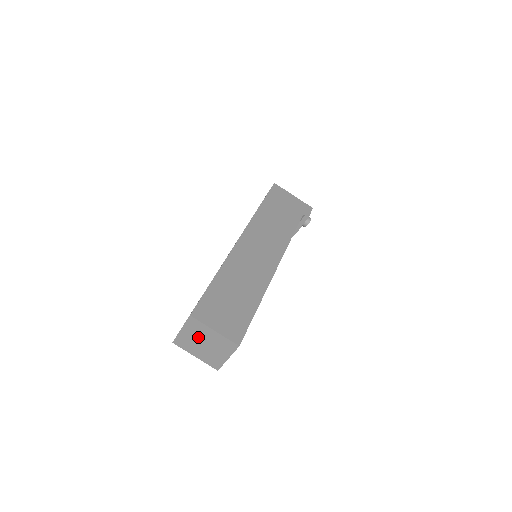
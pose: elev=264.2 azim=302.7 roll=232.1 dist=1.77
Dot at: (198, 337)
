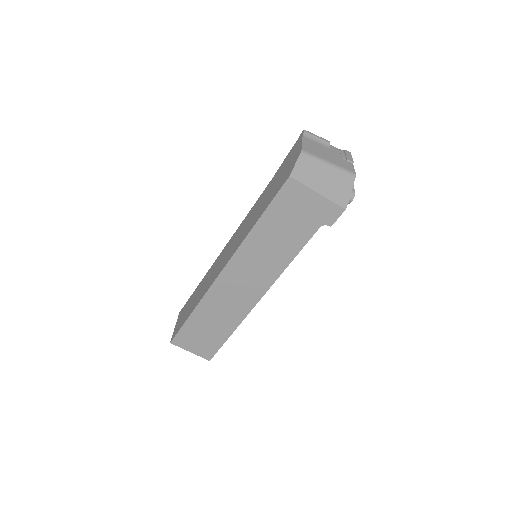
Dot at: occluded
